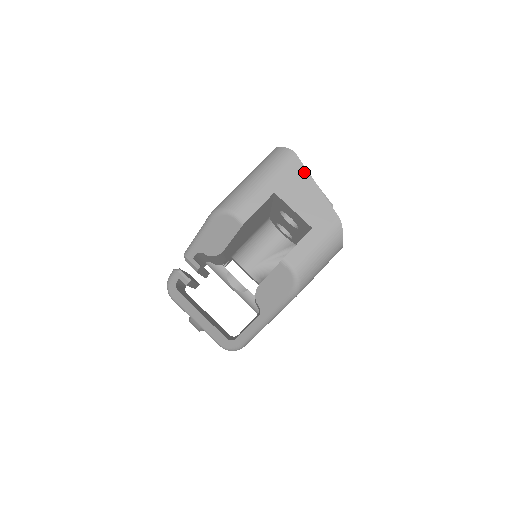
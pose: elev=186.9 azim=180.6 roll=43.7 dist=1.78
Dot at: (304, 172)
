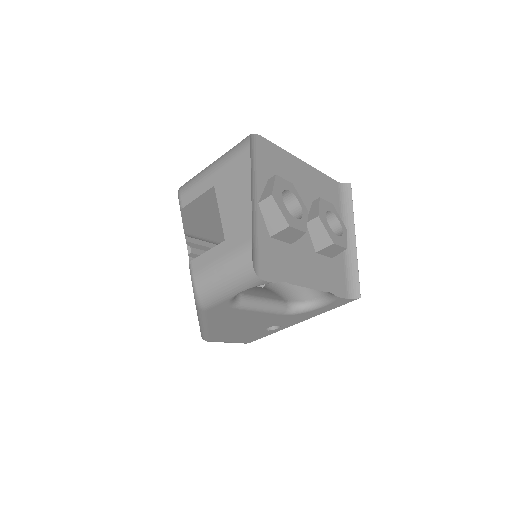
Dot at: (247, 171)
